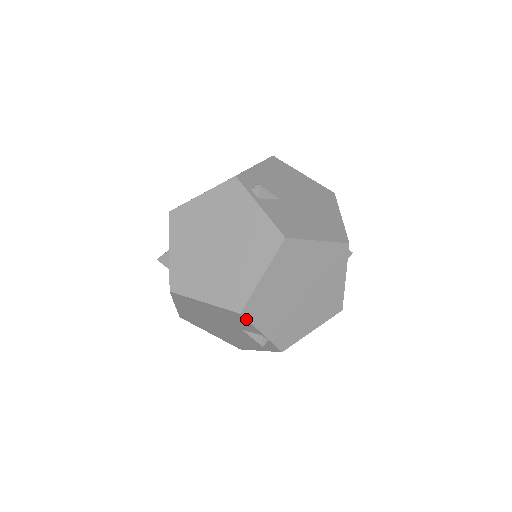
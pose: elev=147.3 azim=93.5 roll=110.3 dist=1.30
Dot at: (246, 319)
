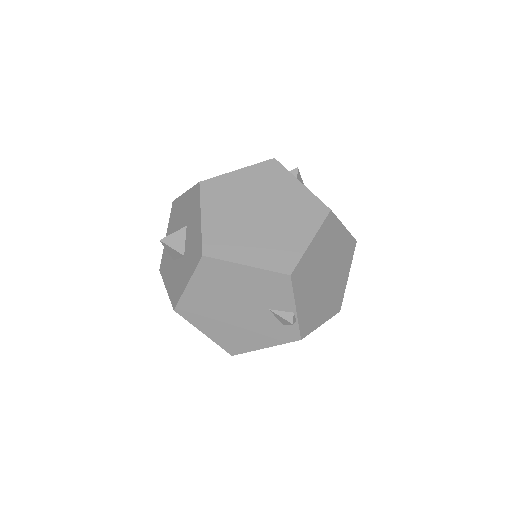
Dot at: (292, 284)
